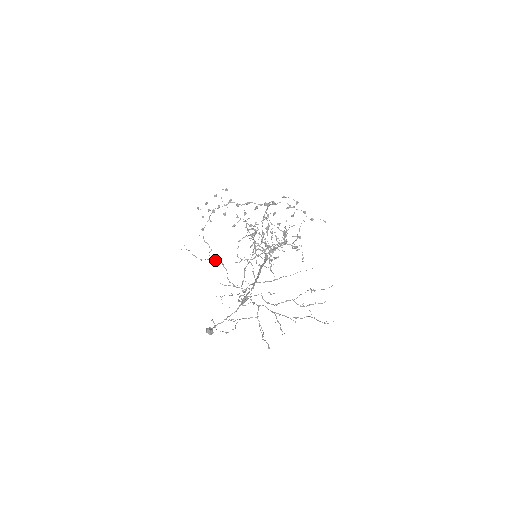
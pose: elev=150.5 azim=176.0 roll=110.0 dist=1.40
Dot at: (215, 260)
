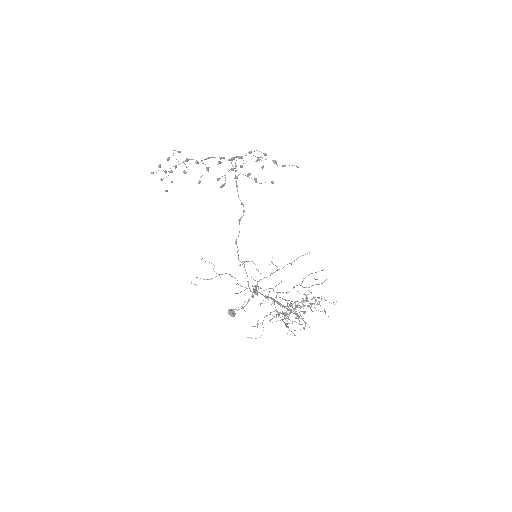
Dot at: (222, 274)
